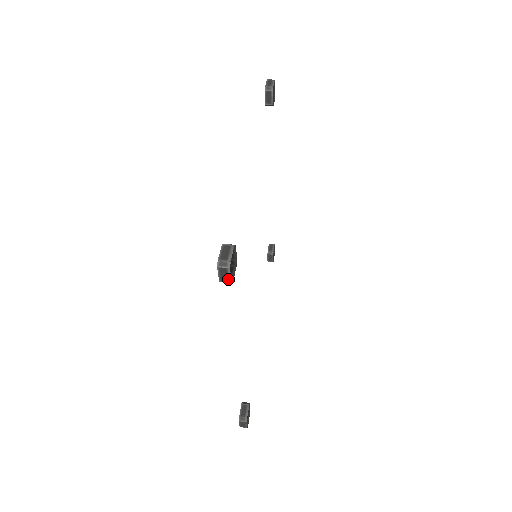
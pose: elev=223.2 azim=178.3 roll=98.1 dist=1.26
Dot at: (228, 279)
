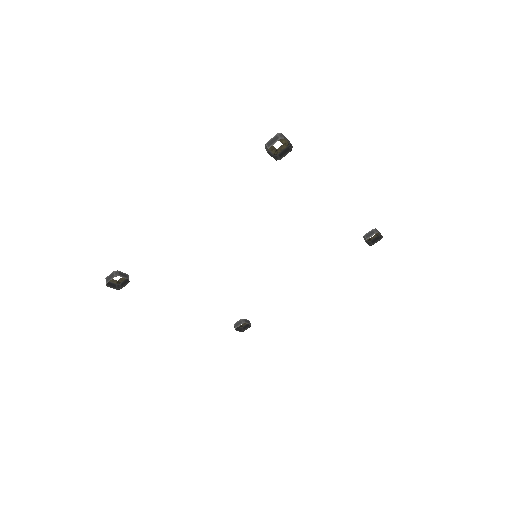
Dot at: (271, 145)
